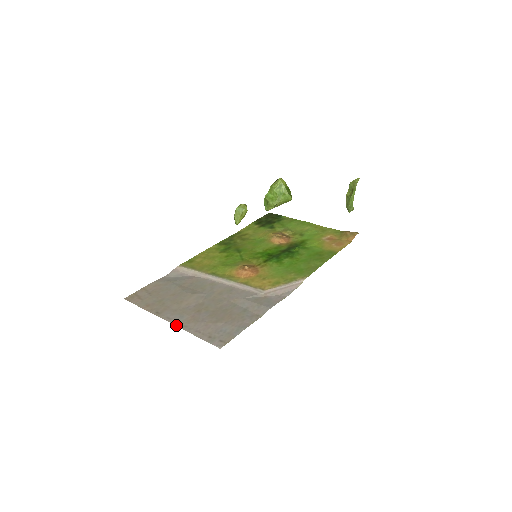
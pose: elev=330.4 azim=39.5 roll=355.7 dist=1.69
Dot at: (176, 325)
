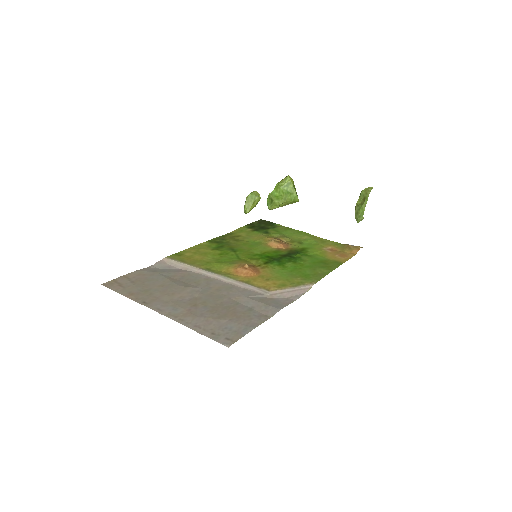
Dot at: (169, 317)
